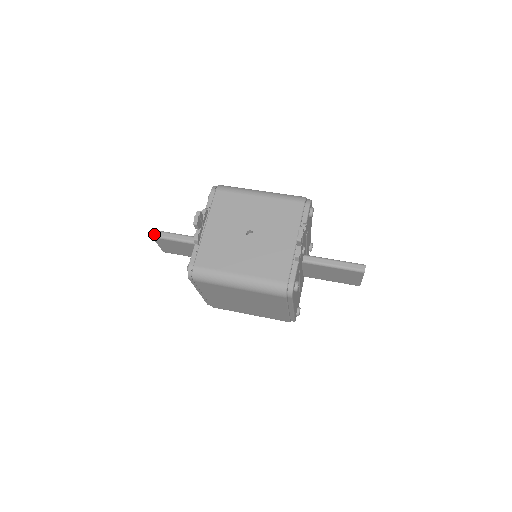
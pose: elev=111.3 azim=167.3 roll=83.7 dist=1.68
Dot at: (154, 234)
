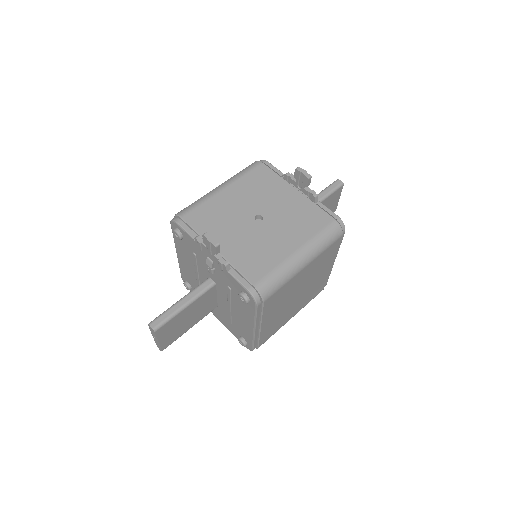
Dot at: (154, 326)
